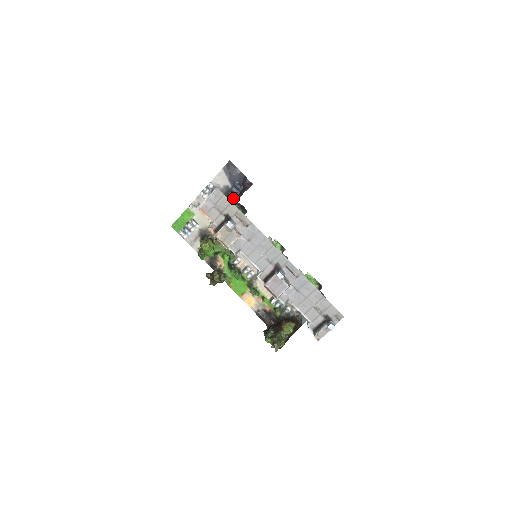
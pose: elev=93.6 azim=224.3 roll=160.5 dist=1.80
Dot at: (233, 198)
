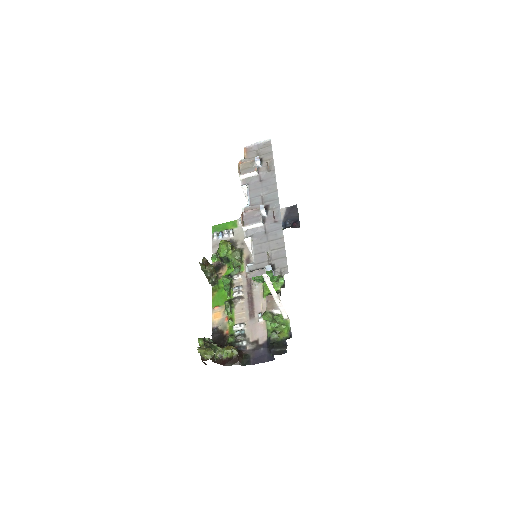
Dot at: occluded
